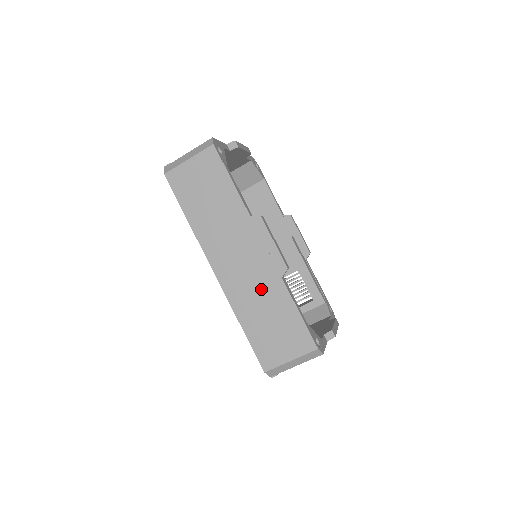
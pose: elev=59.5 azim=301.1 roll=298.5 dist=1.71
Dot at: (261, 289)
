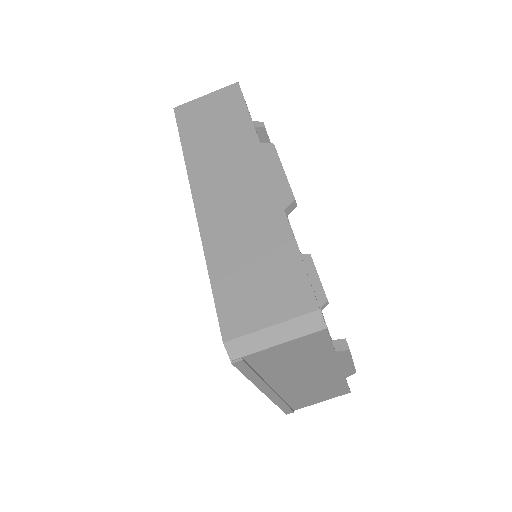
Dot at: (251, 223)
